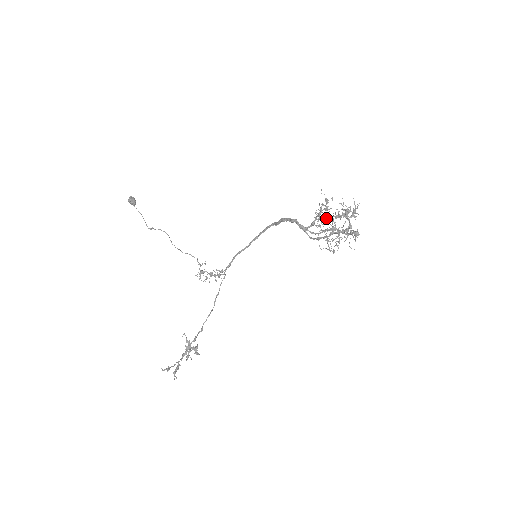
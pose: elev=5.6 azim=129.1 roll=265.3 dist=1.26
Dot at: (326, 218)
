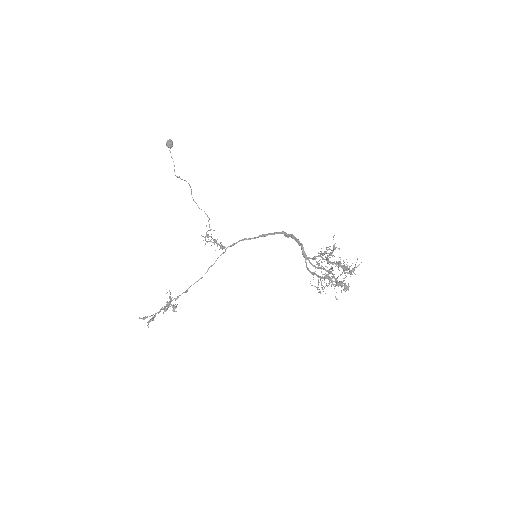
Dot at: occluded
